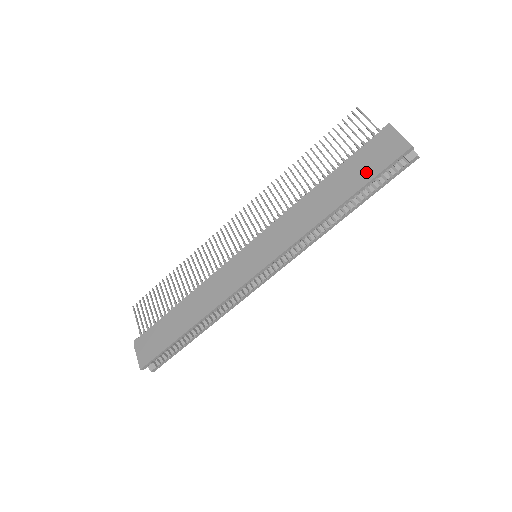
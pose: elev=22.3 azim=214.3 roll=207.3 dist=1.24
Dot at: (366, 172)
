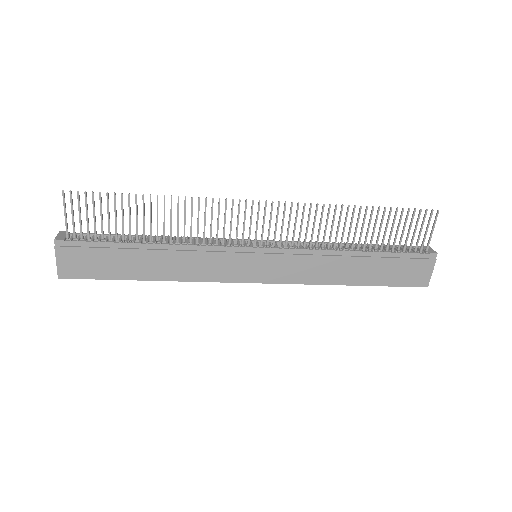
Dot at: (390, 278)
